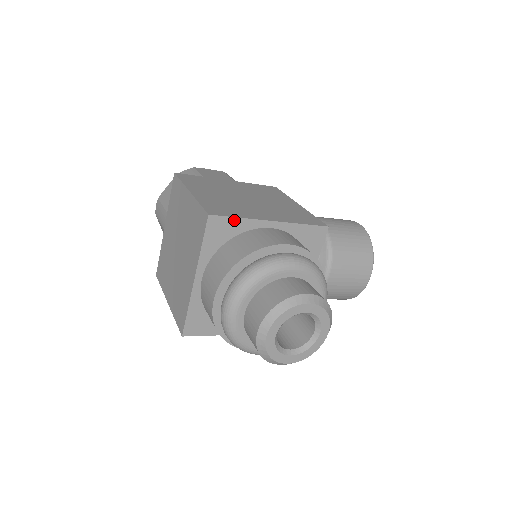
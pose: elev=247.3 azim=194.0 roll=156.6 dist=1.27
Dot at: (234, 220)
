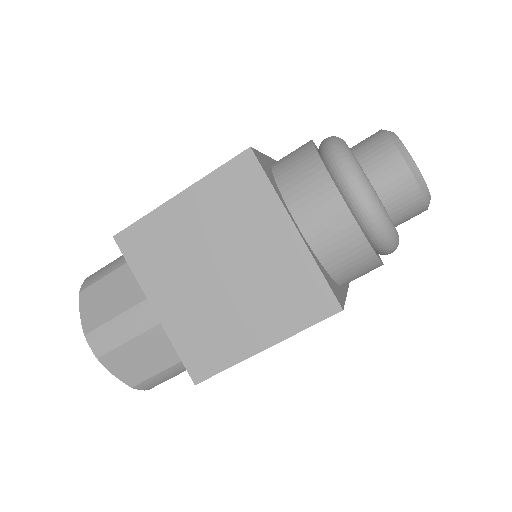
Dot at: (261, 155)
